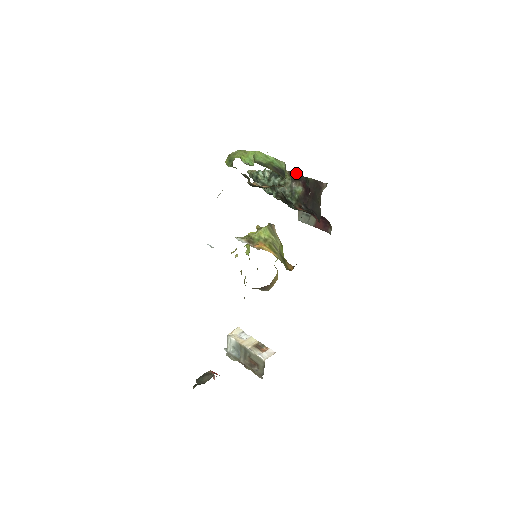
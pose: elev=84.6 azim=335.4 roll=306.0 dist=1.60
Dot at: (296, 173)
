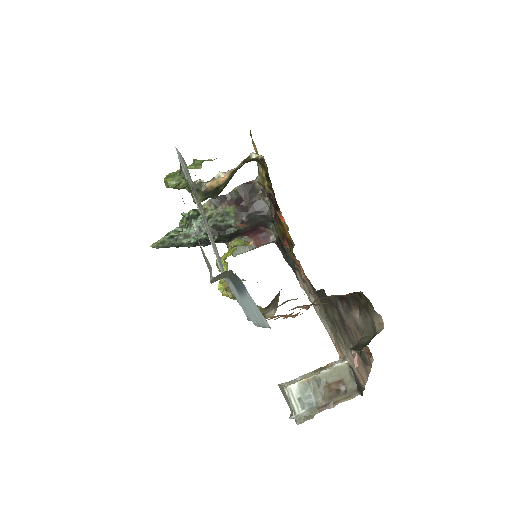
Dot at: (218, 196)
